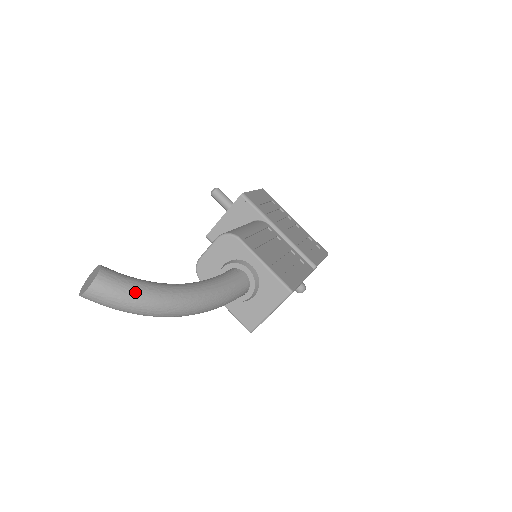
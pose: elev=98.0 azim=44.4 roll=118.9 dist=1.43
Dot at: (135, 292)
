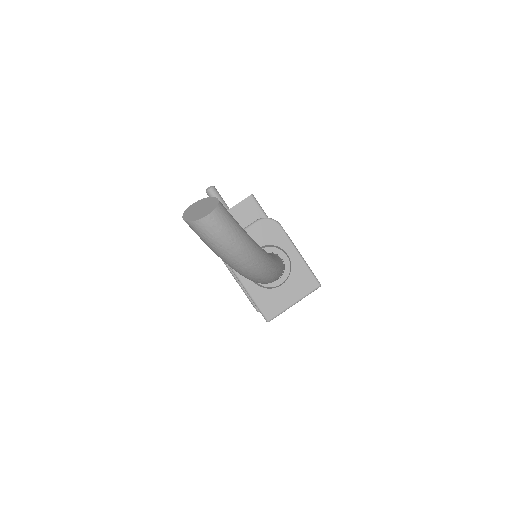
Dot at: (242, 234)
